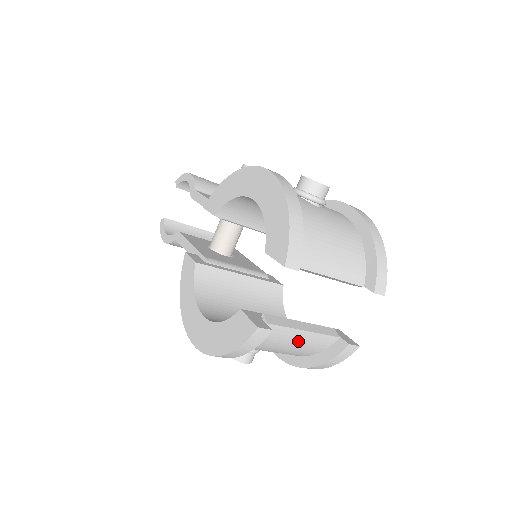
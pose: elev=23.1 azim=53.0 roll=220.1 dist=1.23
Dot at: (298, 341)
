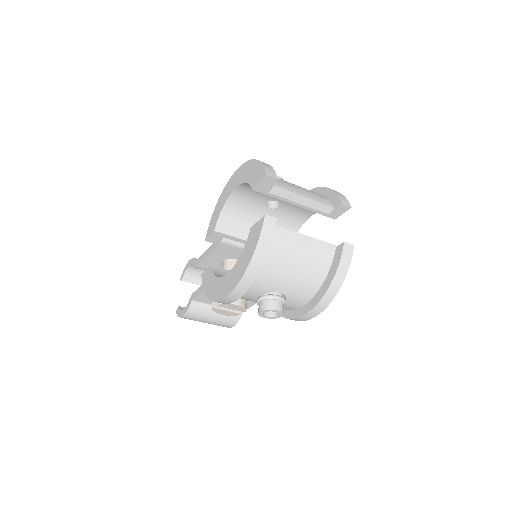
Dot at: (305, 249)
